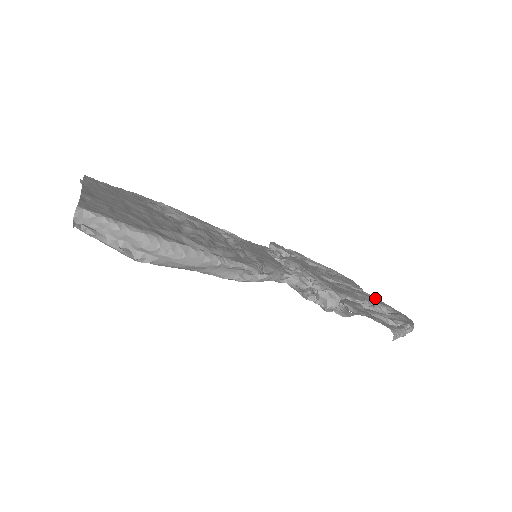
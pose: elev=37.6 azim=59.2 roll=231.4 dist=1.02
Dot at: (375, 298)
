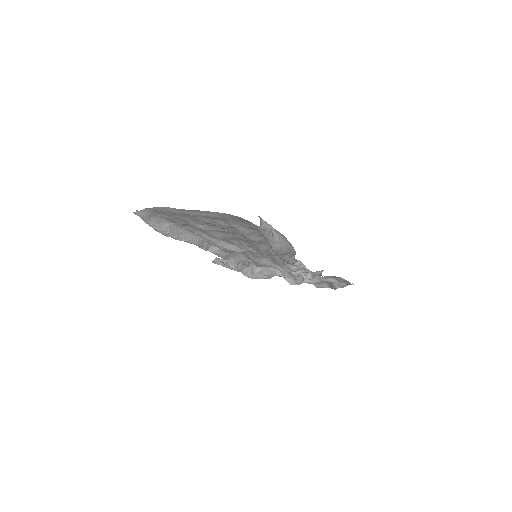
Dot at: occluded
